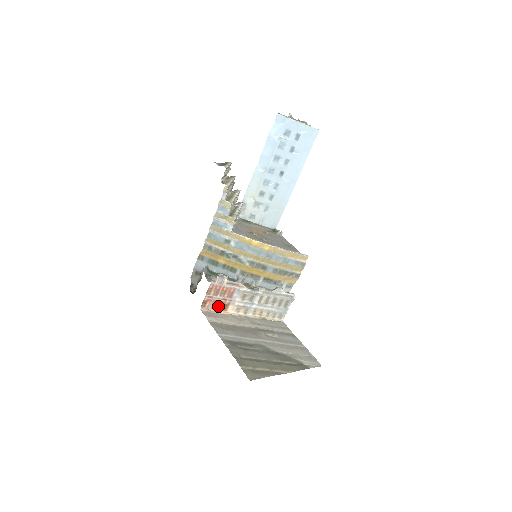
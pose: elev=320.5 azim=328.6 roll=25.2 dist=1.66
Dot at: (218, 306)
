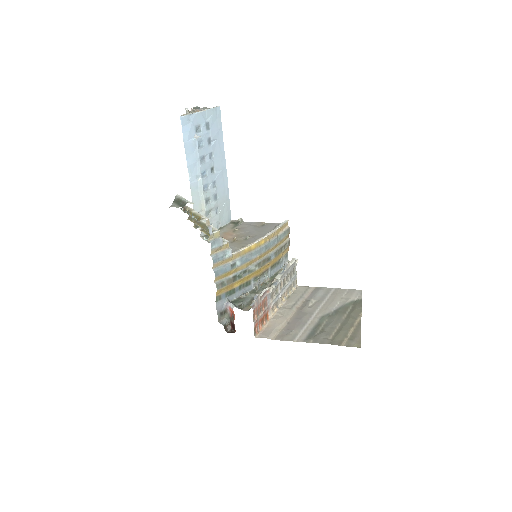
Dot at: (262, 322)
